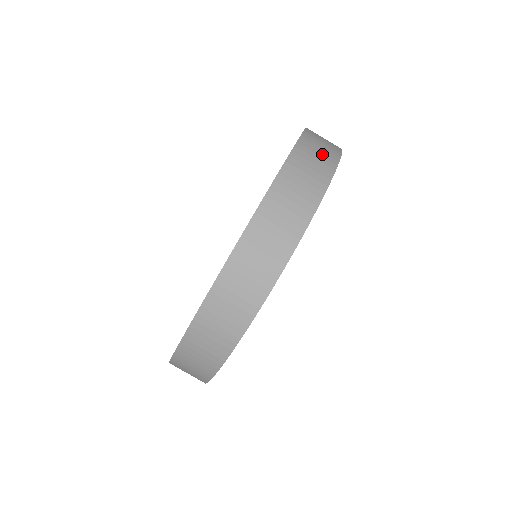
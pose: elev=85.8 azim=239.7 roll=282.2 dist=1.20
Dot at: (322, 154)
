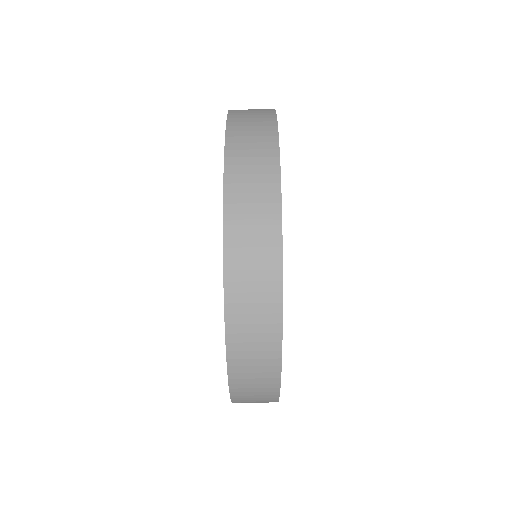
Dot at: occluded
